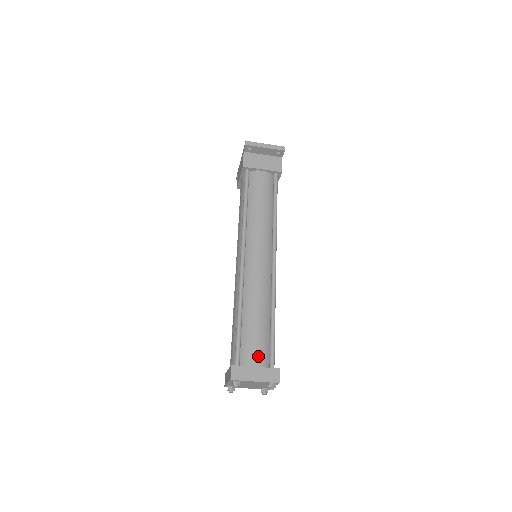
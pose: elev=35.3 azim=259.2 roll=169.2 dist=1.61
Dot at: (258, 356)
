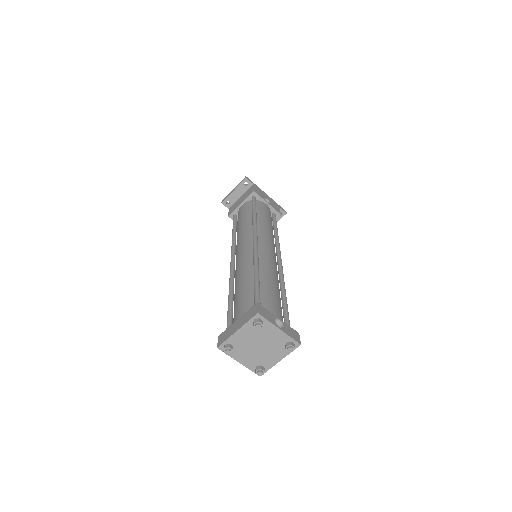
Dot at: (242, 311)
